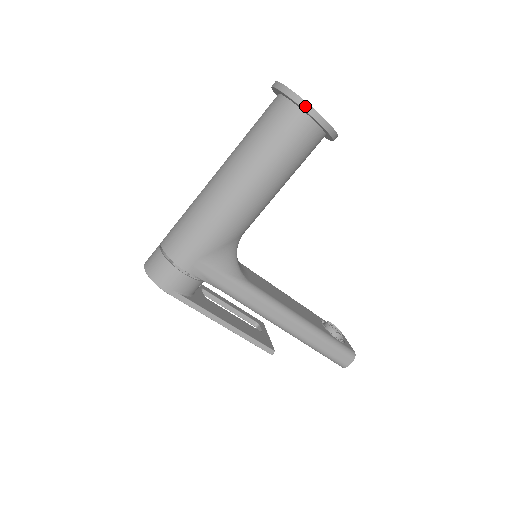
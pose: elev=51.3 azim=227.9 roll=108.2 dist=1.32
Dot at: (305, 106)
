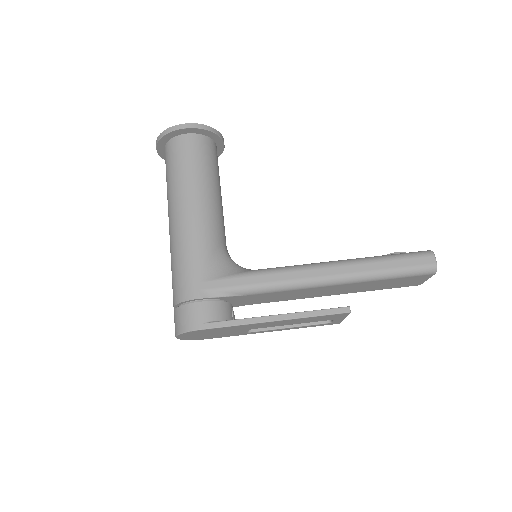
Dot at: (172, 129)
